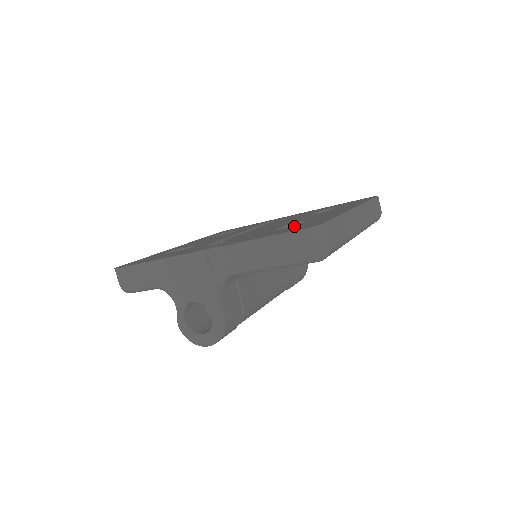
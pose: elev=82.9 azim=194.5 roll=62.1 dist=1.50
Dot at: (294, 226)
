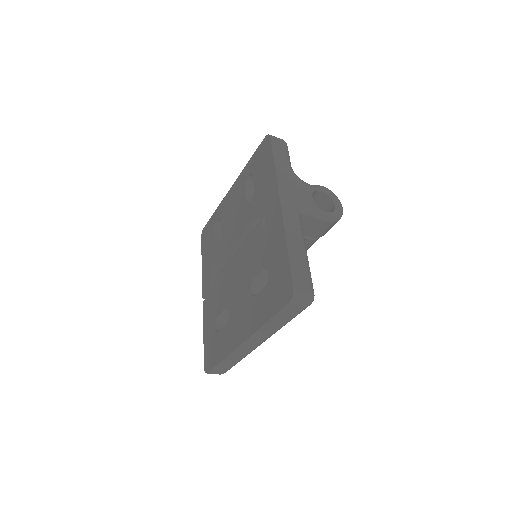
Dot at: (215, 337)
